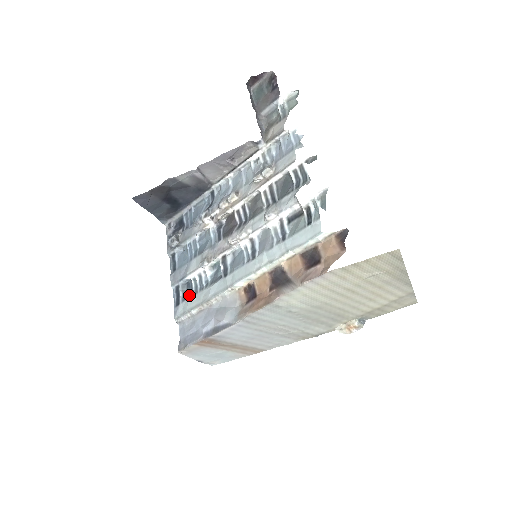
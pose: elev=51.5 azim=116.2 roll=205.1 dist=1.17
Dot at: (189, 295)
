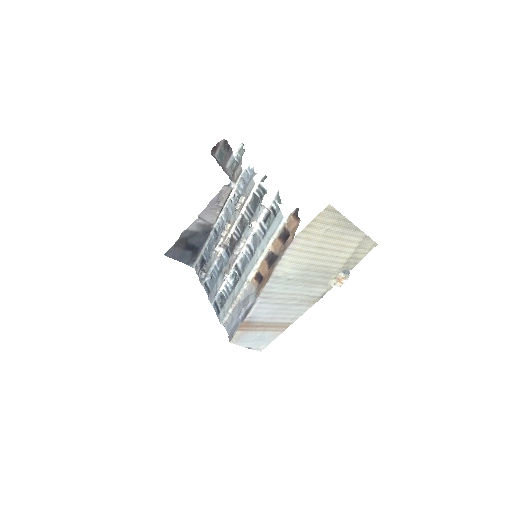
Dot at: (224, 303)
